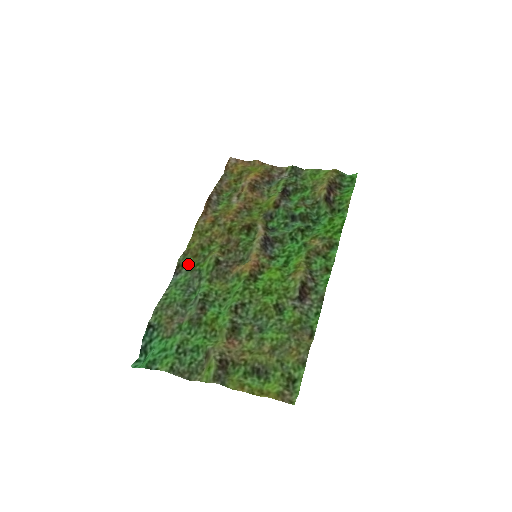
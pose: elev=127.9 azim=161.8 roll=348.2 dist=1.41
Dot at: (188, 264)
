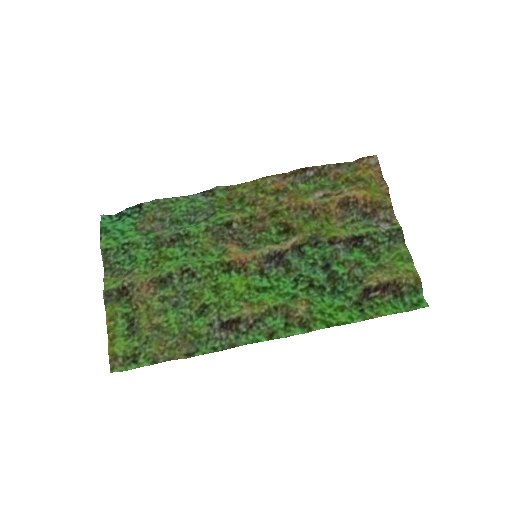
Dot at: (217, 198)
